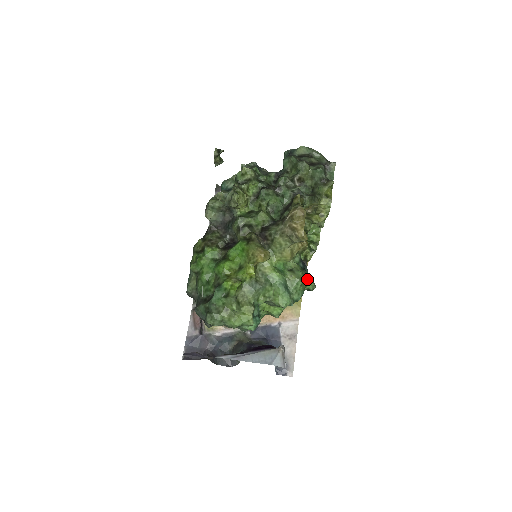
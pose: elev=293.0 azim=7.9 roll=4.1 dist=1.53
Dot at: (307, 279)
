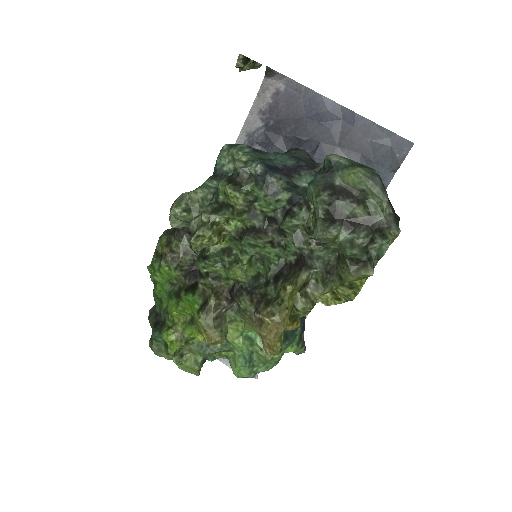
Dot at: (291, 347)
